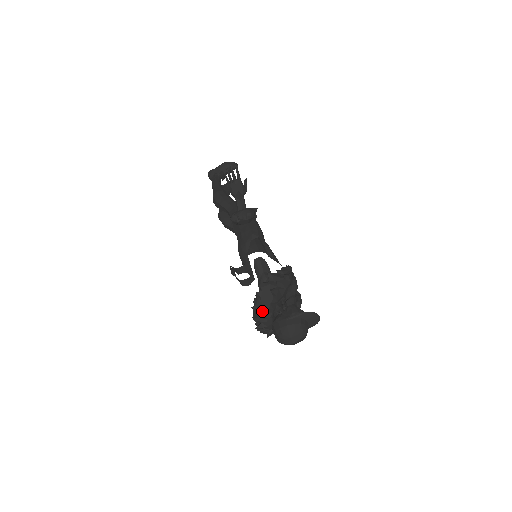
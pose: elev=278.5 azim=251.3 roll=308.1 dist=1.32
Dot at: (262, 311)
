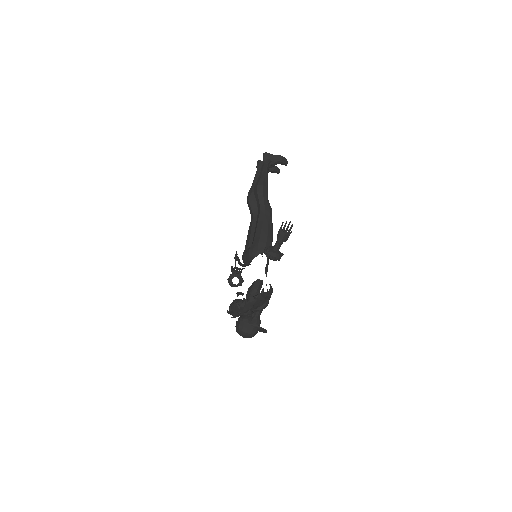
Dot at: (240, 310)
